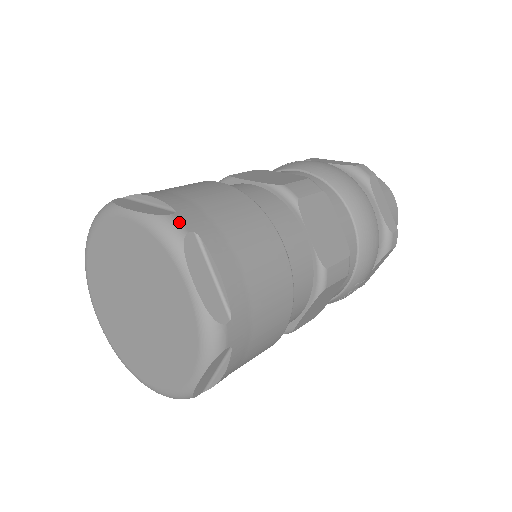
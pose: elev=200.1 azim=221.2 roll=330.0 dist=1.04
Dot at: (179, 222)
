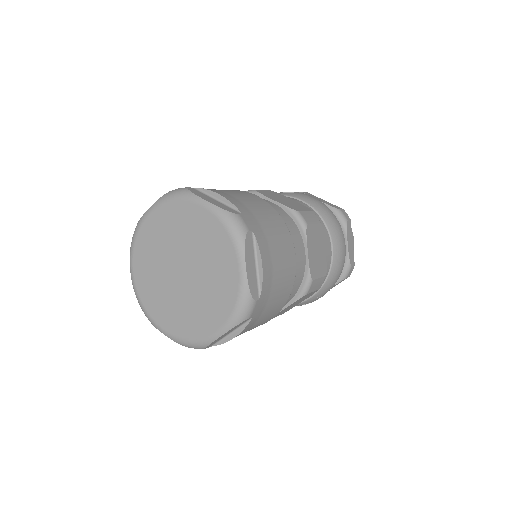
Dot at: (244, 221)
